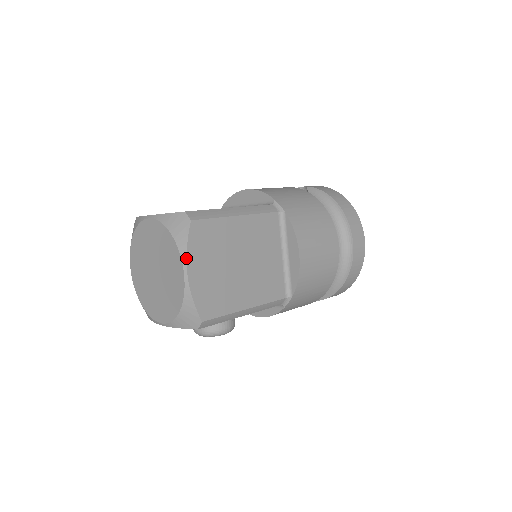
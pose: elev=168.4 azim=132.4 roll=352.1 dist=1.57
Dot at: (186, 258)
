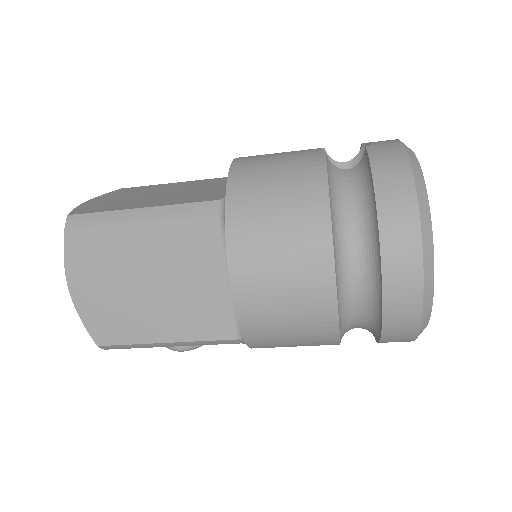
Dot at: (65, 274)
